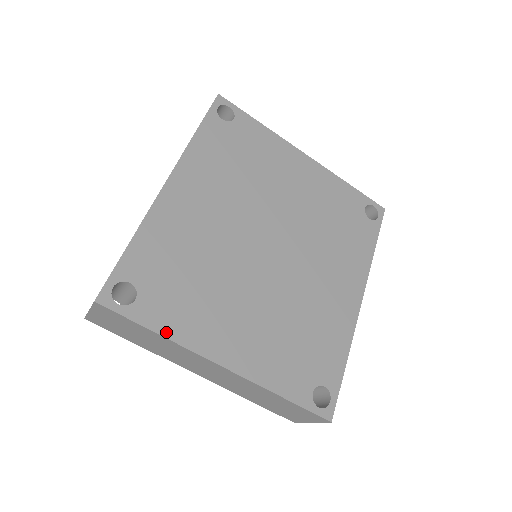
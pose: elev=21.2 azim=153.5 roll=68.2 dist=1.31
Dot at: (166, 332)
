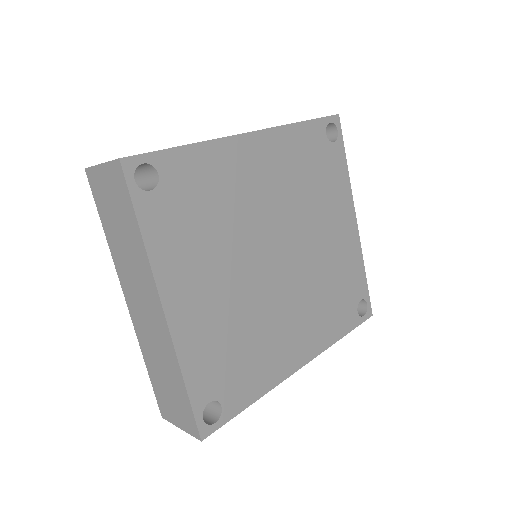
Dot at: (149, 240)
